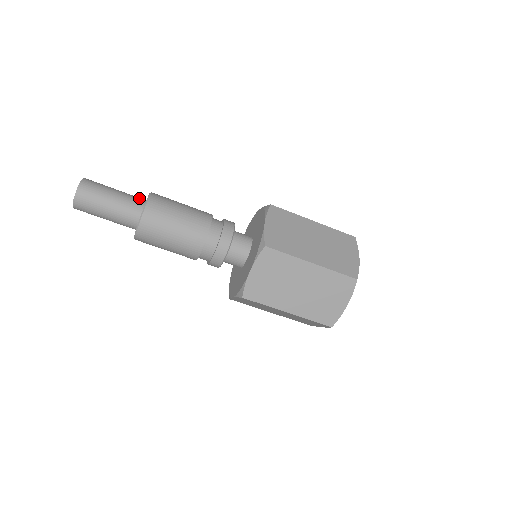
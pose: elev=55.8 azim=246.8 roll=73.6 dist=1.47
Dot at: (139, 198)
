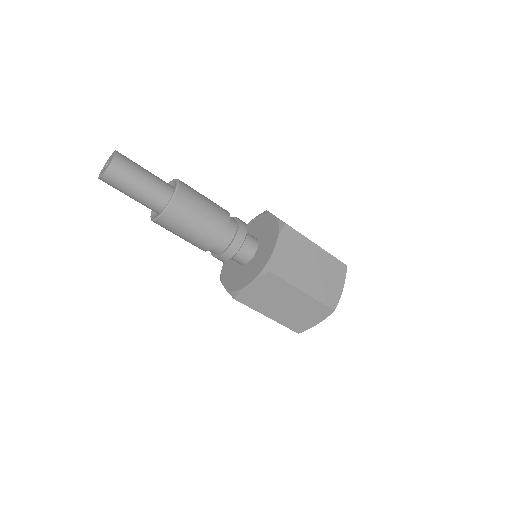
Dot at: (166, 185)
